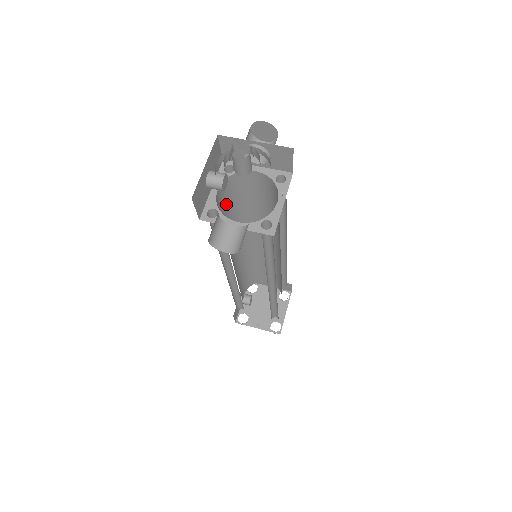
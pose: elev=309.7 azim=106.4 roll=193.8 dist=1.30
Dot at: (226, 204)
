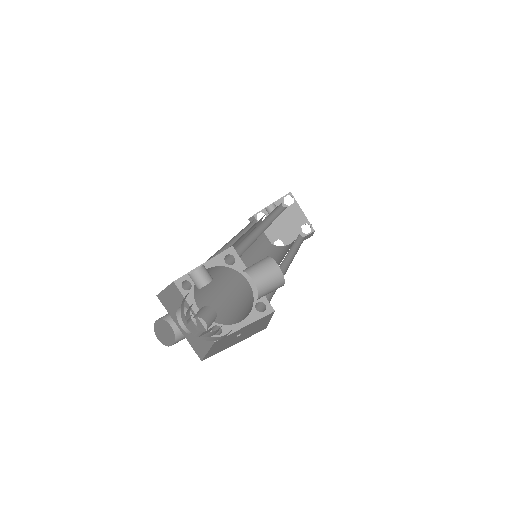
Dot at: occluded
